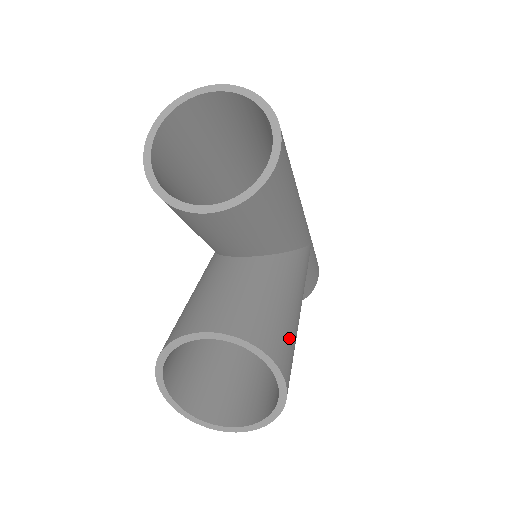
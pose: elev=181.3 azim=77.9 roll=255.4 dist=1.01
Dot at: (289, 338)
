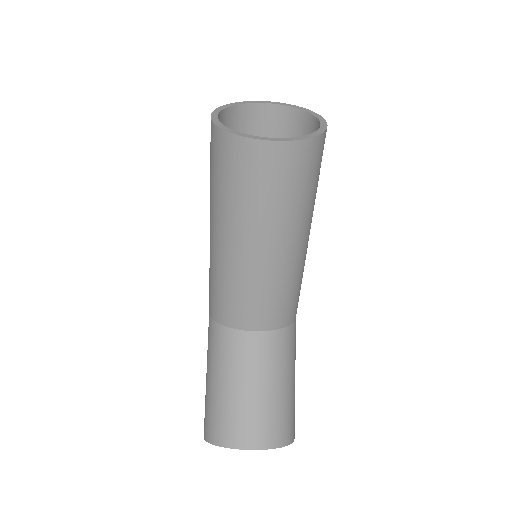
Dot at: occluded
